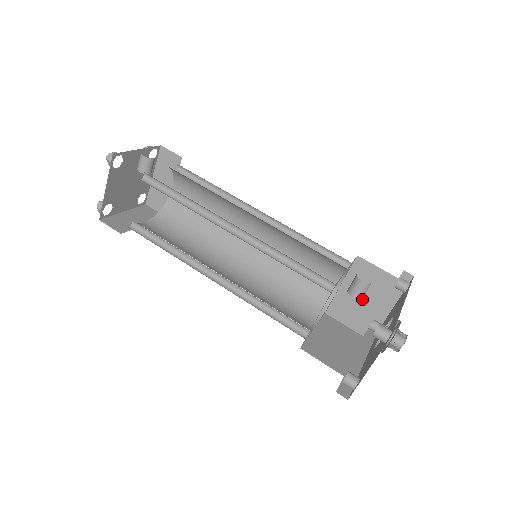
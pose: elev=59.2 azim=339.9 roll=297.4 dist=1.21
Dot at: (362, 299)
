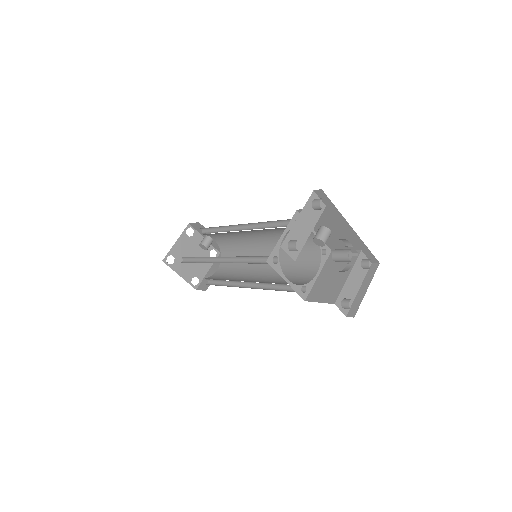
Dot at: (334, 277)
